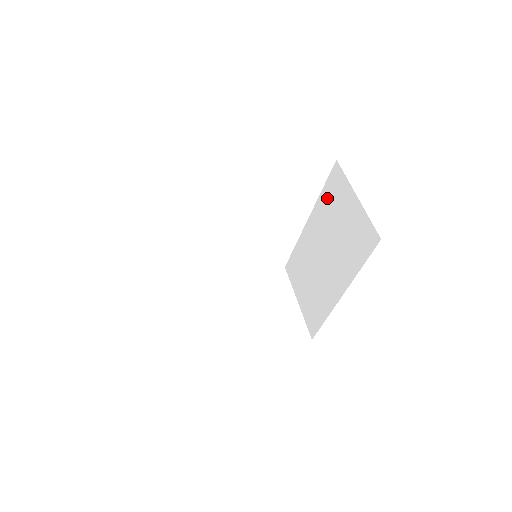
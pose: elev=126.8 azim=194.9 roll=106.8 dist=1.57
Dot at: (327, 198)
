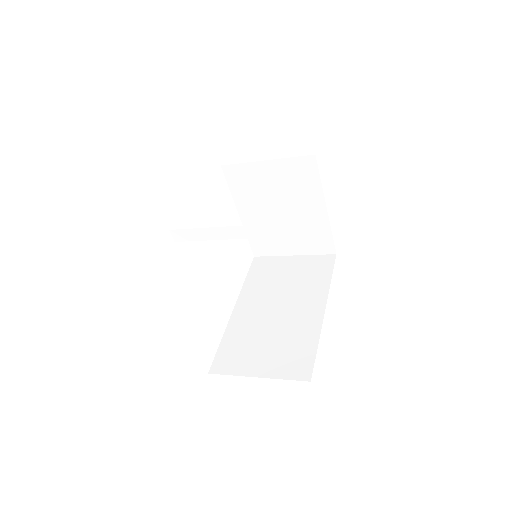
Dot at: (257, 278)
